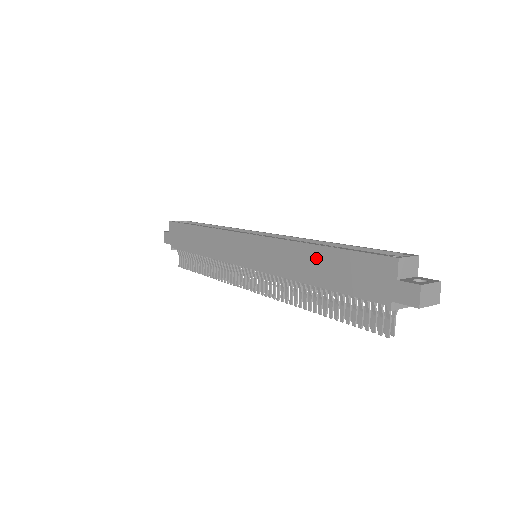
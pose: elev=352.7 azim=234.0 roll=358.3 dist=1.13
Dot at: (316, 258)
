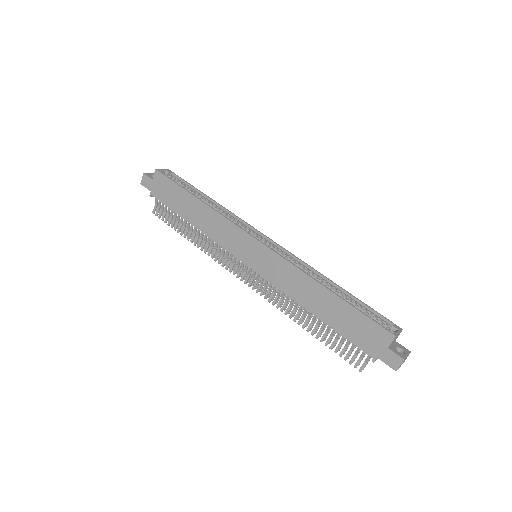
Dot at: (325, 298)
